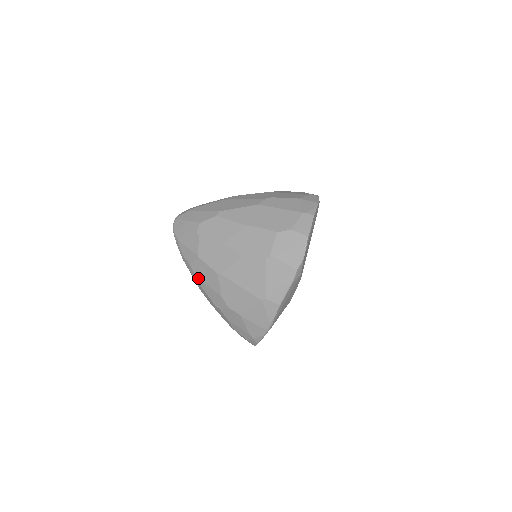
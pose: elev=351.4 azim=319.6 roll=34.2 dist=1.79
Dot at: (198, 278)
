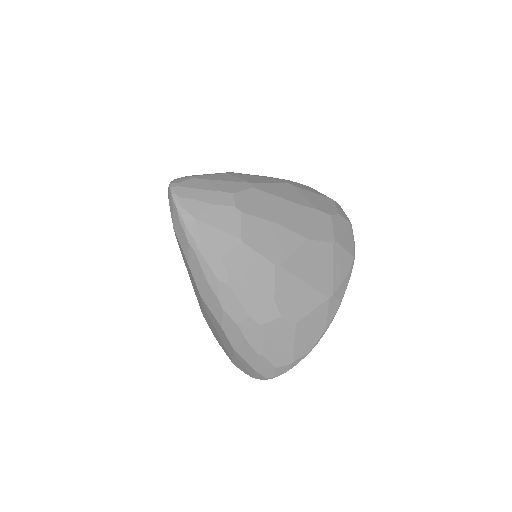
Dot at: (233, 277)
